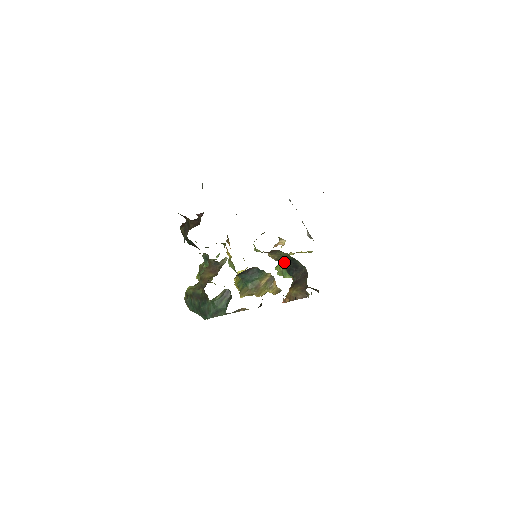
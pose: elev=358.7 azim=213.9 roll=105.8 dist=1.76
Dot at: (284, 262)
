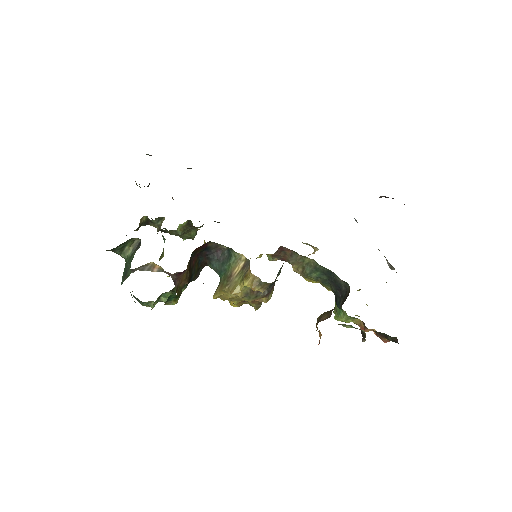
Dot at: (328, 288)
